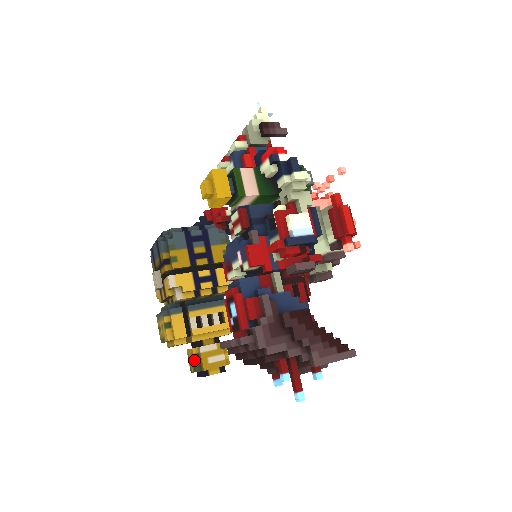
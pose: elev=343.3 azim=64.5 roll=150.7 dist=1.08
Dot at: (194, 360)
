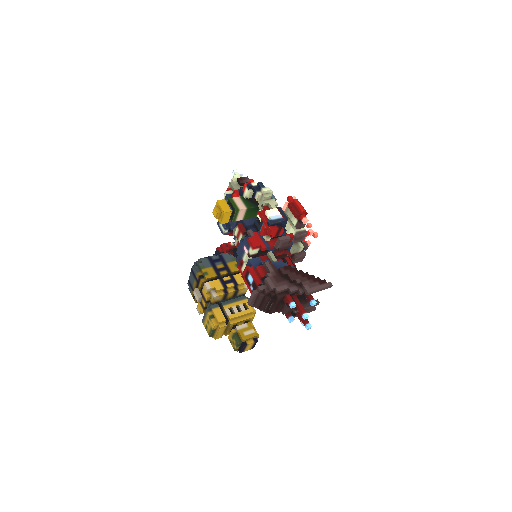
Dot at: (235, 337)
